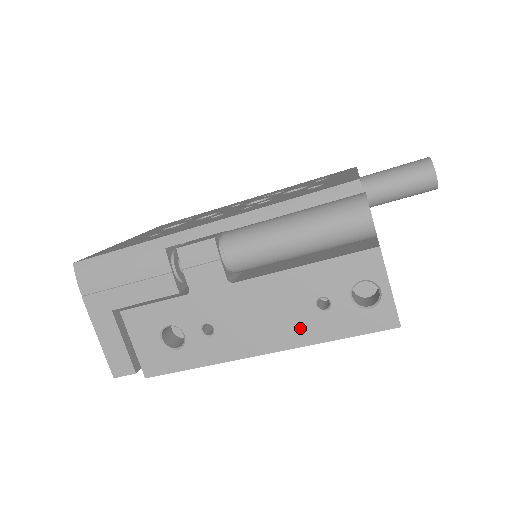
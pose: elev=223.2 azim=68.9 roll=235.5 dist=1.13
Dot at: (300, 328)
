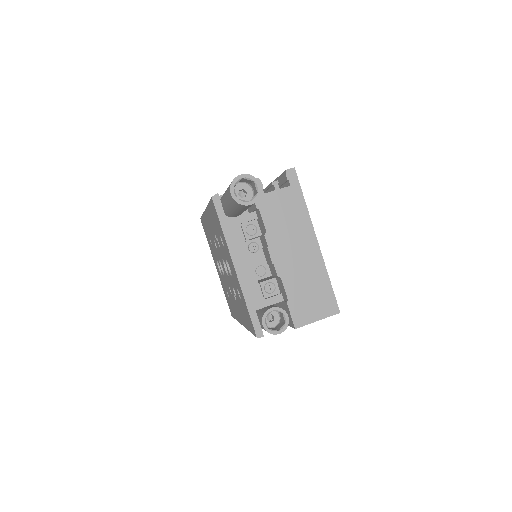
Dot at: occluded
